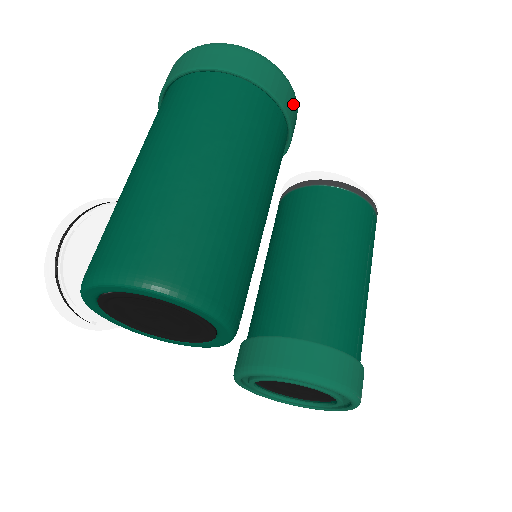
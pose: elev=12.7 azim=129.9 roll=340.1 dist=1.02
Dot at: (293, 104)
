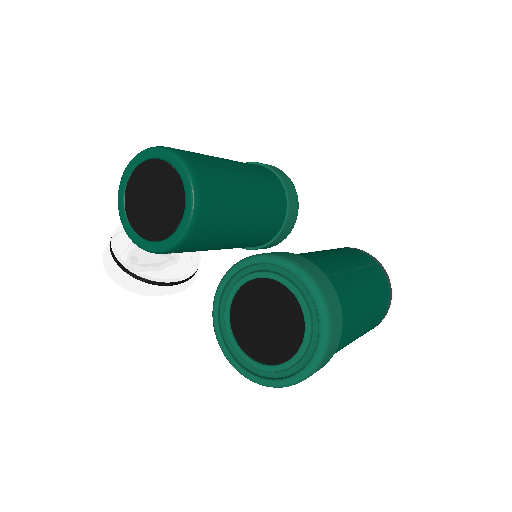
Dot at: (289, 182)
